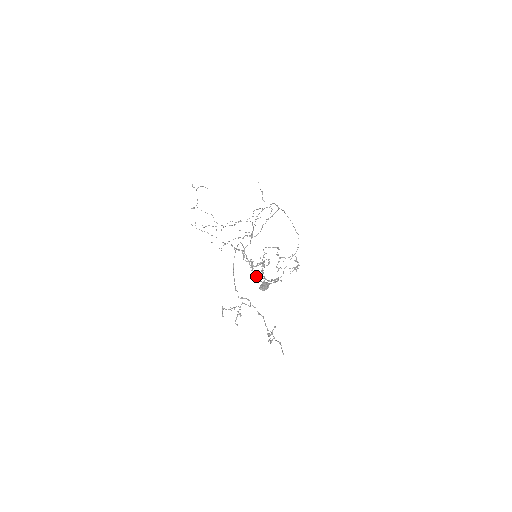
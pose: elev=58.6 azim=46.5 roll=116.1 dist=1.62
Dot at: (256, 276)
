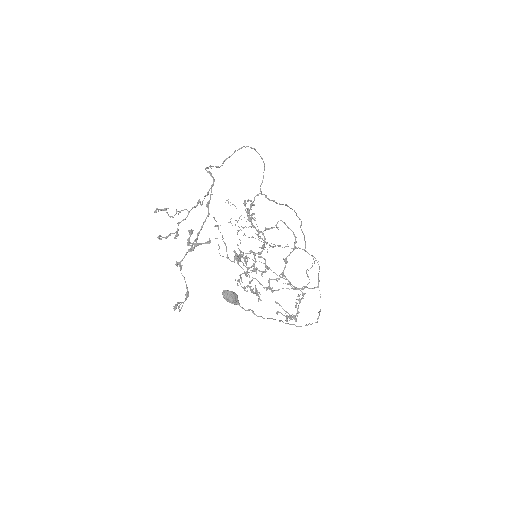
Dot at: occluded
